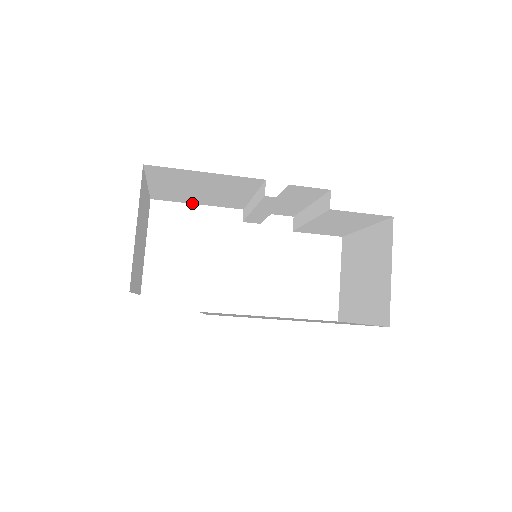
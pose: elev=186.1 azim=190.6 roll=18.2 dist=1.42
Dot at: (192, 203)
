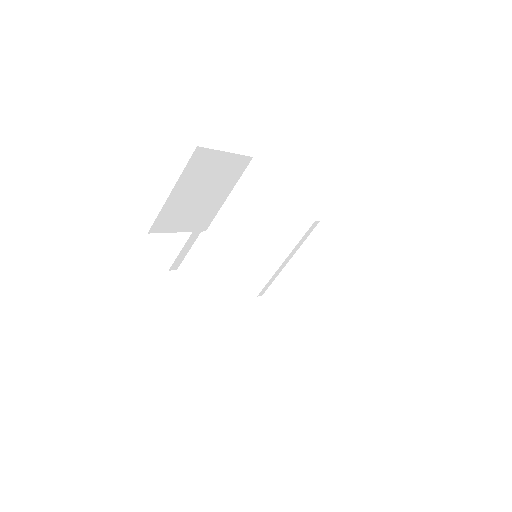
Dot at: (226, 253)
